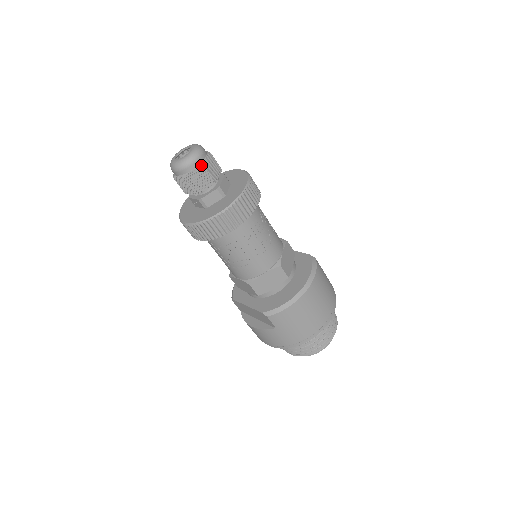
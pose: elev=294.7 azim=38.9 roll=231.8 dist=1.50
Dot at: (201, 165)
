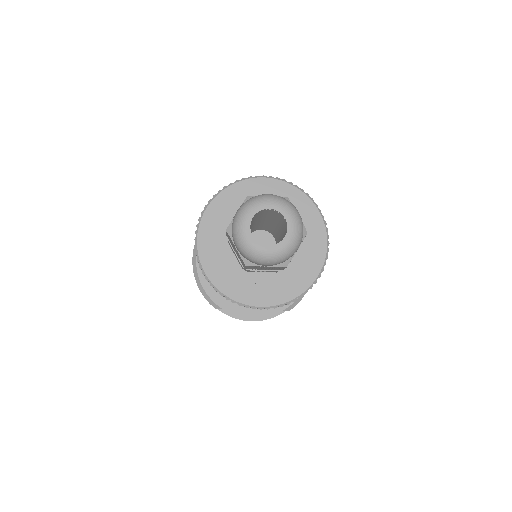
Dot at: (305, 234)
